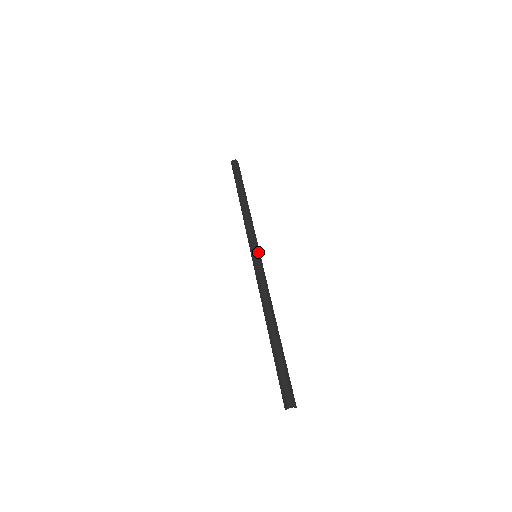
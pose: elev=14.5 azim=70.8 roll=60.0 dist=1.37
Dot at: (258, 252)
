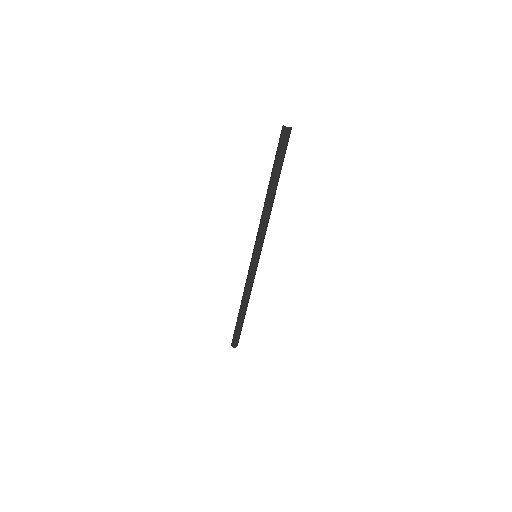
Dot at: (259, 257)
